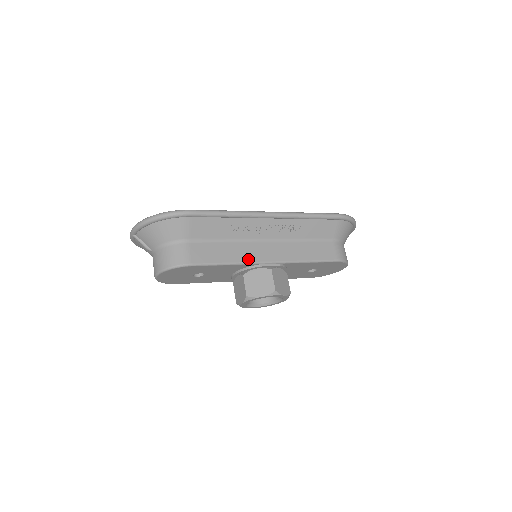
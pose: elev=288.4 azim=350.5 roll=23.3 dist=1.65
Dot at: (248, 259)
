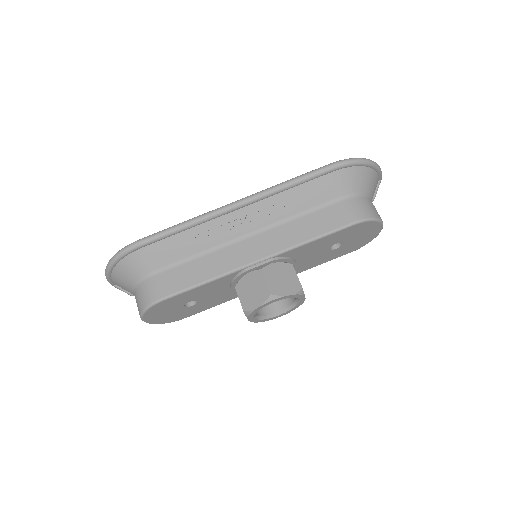
Dot at: (228, 268)
